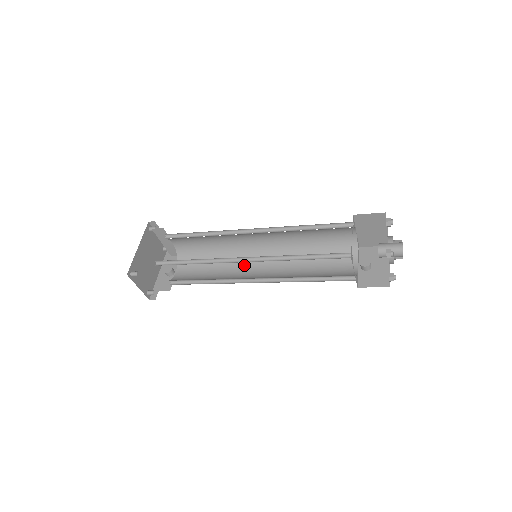
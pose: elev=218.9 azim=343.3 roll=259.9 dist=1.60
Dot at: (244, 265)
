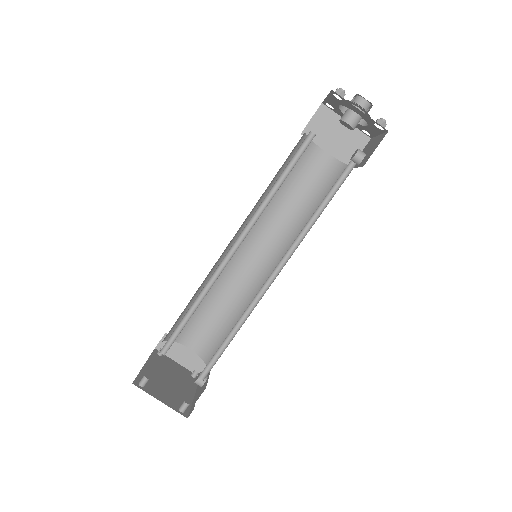
Dot at: occluded
